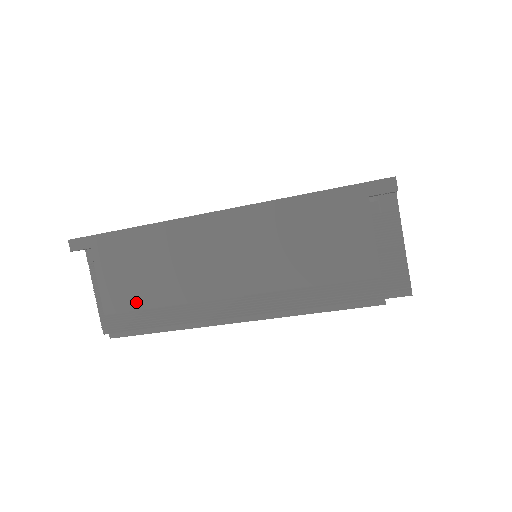
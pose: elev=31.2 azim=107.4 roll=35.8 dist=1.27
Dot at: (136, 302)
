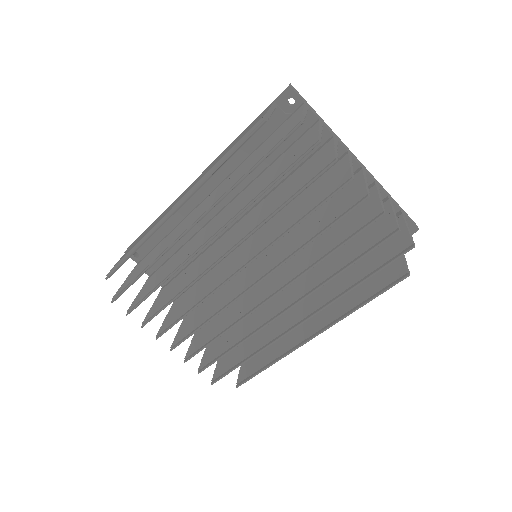
Dot at: occluded
